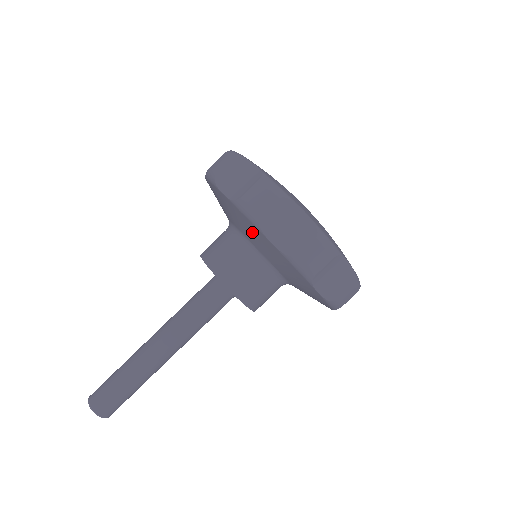
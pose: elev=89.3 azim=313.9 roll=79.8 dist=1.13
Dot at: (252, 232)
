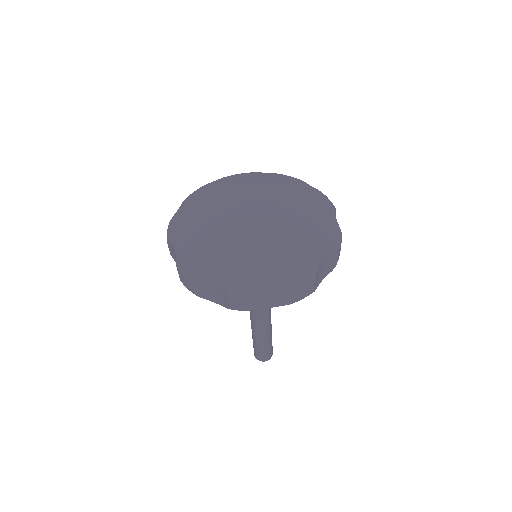
Dot at: occluded
